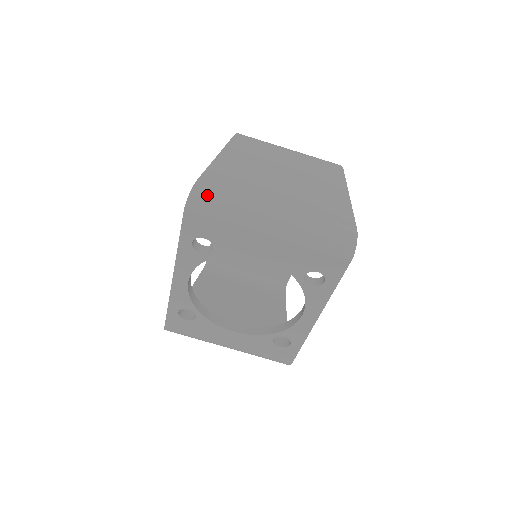
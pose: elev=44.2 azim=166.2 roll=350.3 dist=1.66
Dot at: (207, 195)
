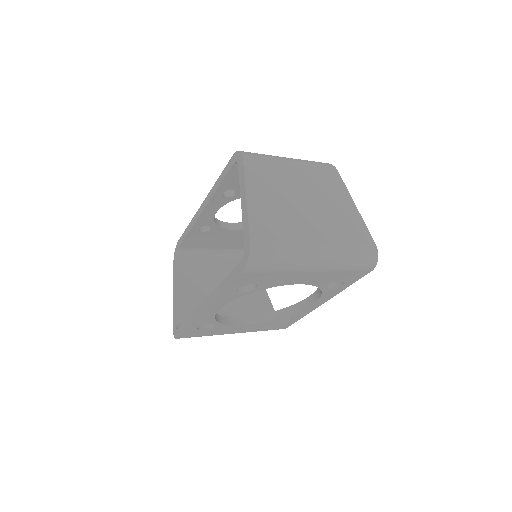
Dot at: (263, 255)
